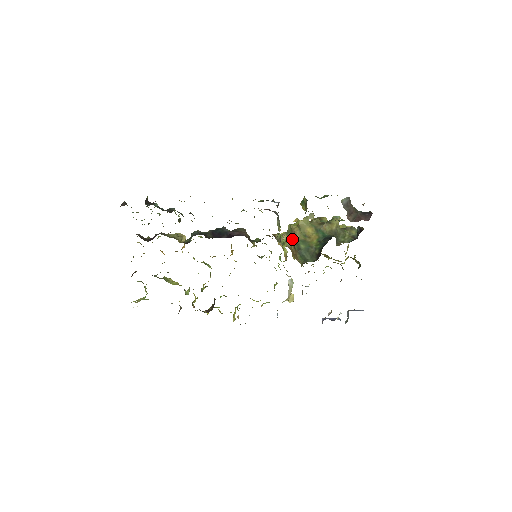
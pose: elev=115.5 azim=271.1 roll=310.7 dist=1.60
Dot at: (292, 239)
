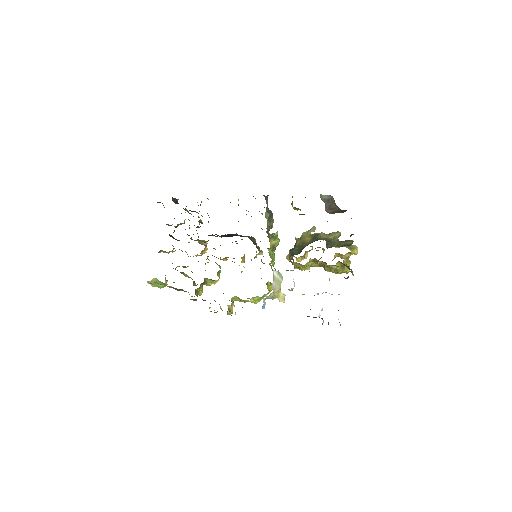
Dot at: occluded
